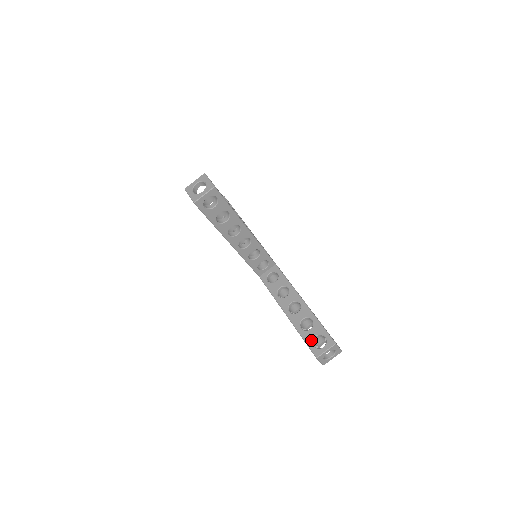
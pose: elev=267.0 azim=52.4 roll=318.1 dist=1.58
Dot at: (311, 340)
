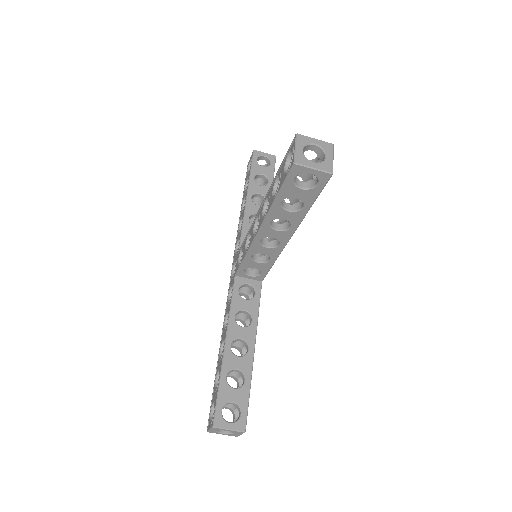
Dot at: (225, 401)
